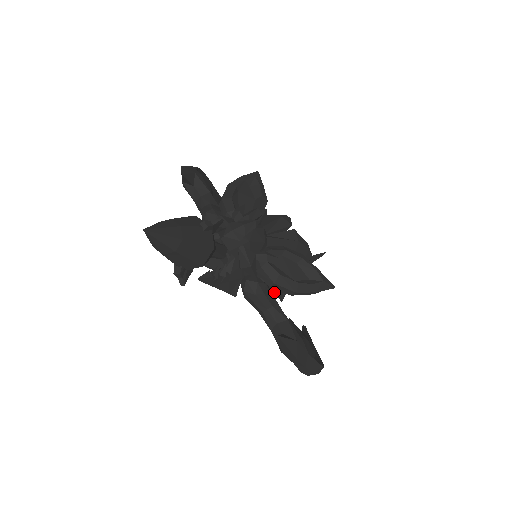
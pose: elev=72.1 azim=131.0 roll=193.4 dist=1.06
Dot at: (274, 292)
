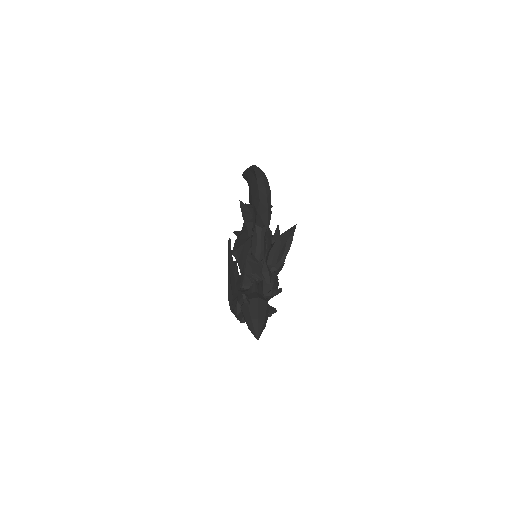
Dot at: occluded
